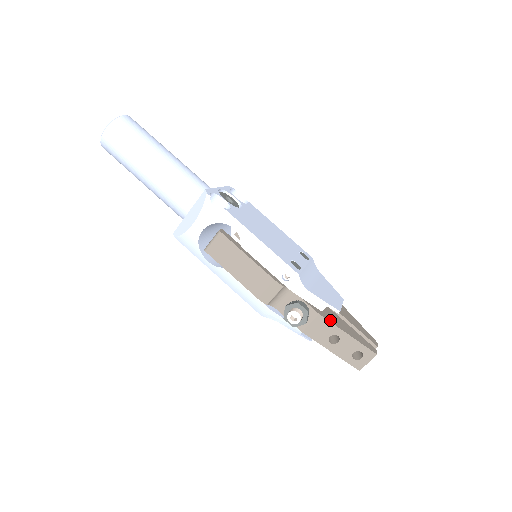
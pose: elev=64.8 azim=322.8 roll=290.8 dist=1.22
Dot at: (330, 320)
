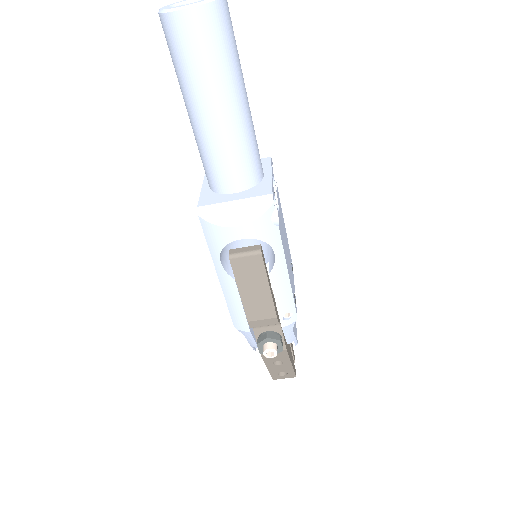
Dot at: (288, 352)
